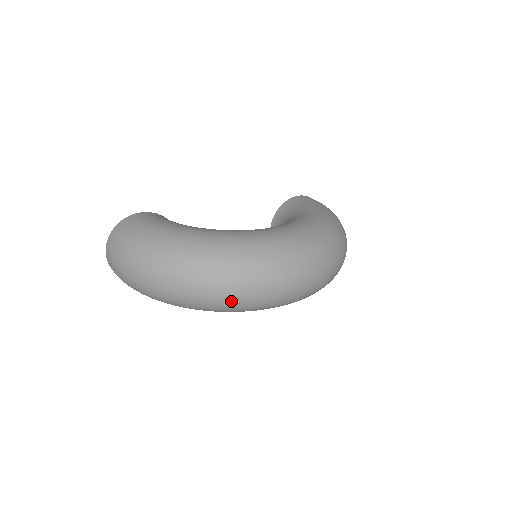
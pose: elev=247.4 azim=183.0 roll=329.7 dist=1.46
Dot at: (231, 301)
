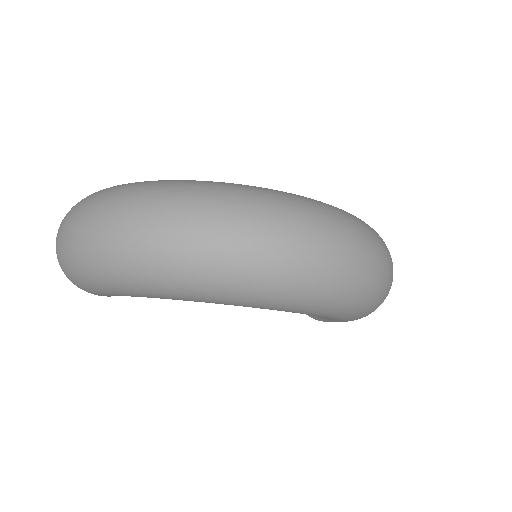
Dot at: (195, 251)
